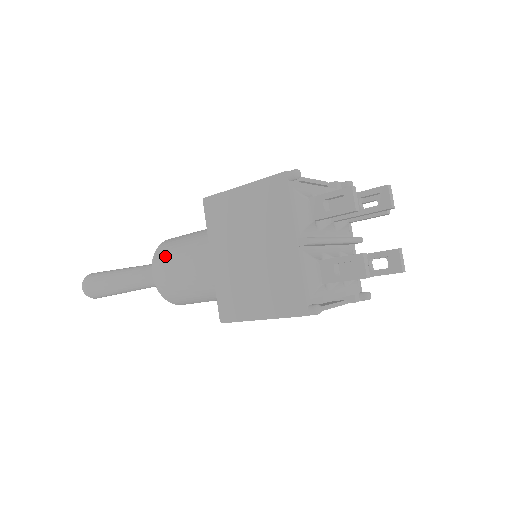
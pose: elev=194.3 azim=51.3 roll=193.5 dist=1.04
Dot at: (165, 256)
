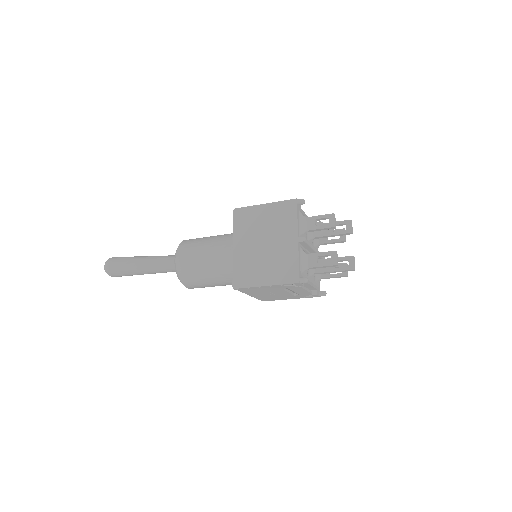
Dot at: (189, 247)
